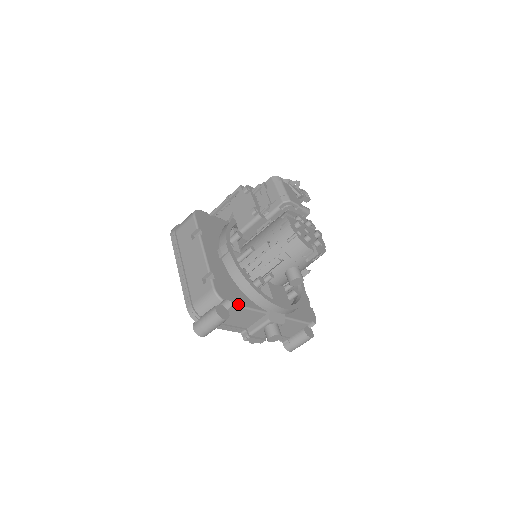
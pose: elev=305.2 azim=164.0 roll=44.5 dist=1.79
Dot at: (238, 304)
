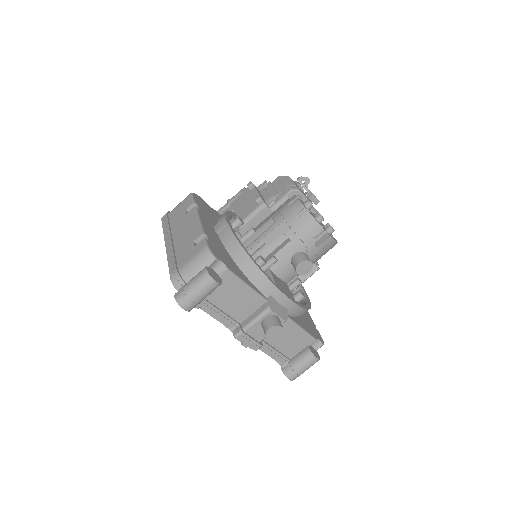
Dot at: (234, 272)
